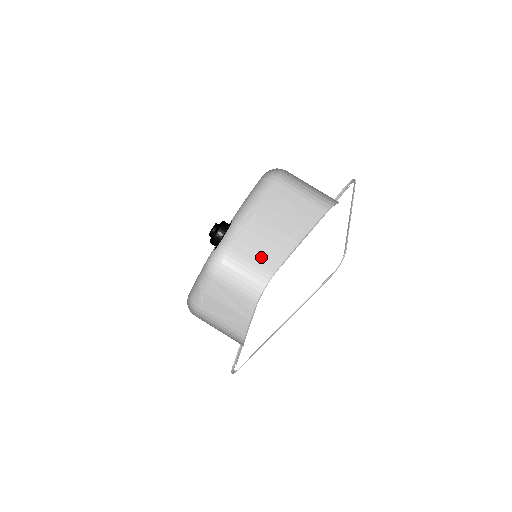
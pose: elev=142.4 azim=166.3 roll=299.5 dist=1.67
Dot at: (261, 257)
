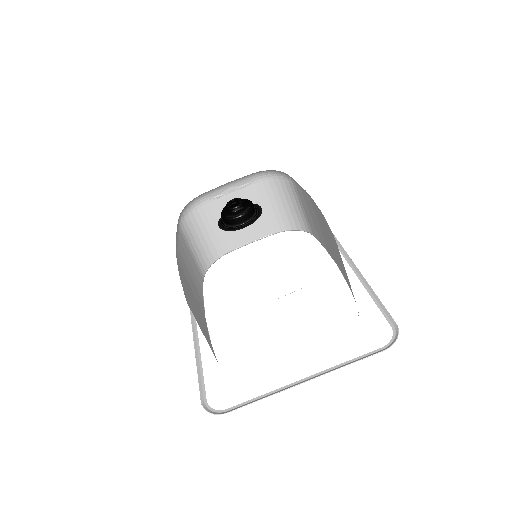
Dot at: (311, 220)
